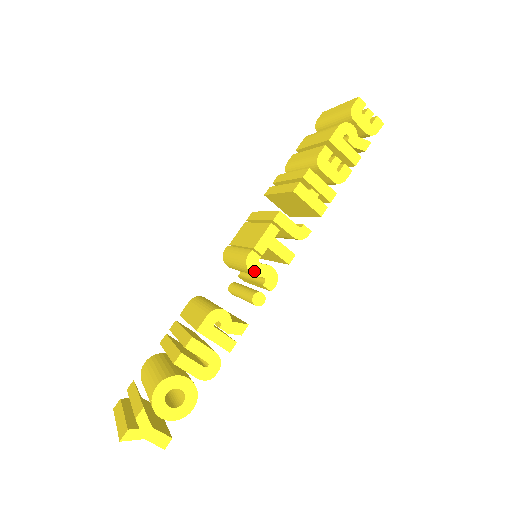
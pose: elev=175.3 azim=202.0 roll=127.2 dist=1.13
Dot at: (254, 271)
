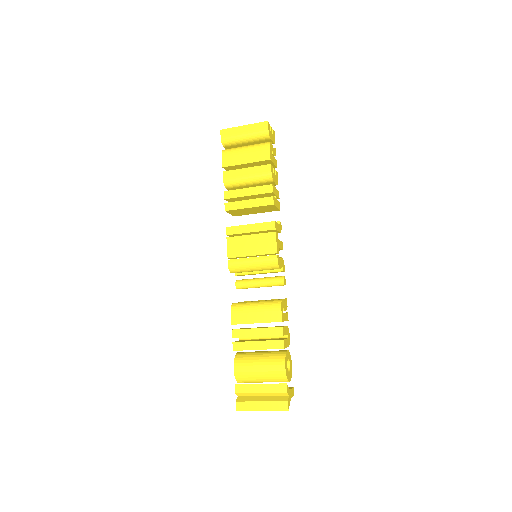
Dot at: (280, 266)
